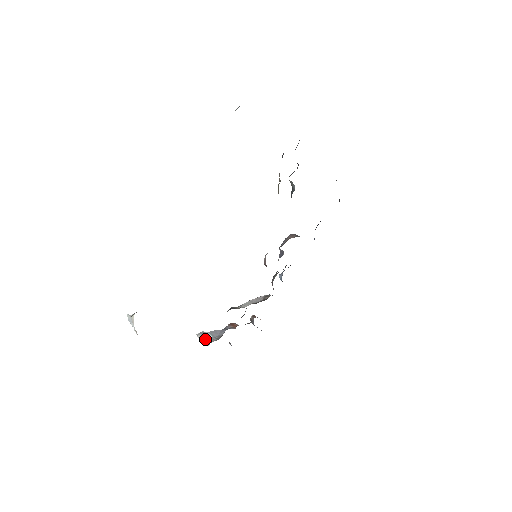
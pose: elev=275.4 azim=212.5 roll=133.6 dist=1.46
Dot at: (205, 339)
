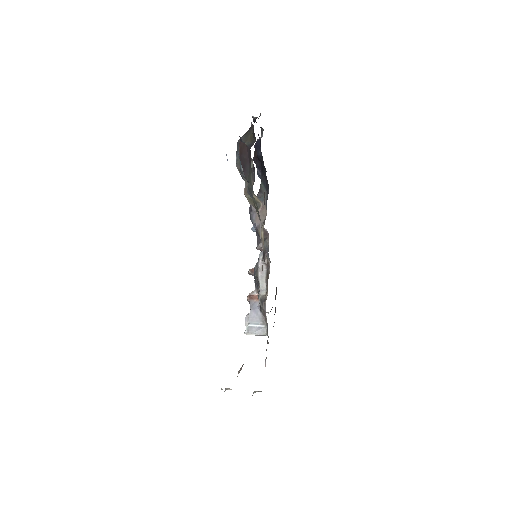
Dot at: (258, 333)
